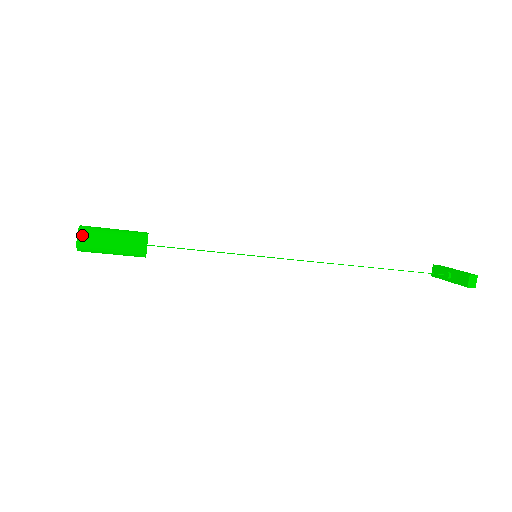
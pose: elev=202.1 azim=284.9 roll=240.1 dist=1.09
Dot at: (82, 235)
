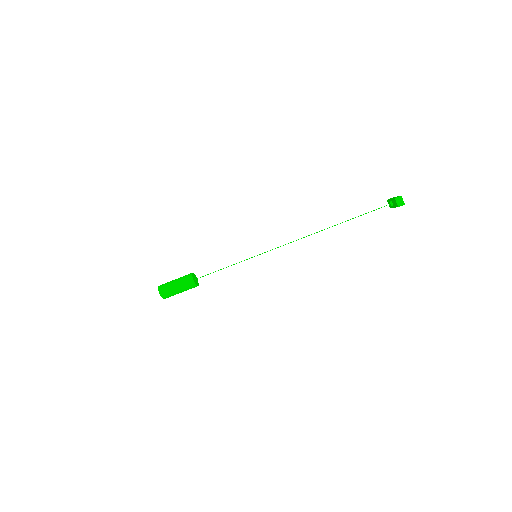
Dot at: (161, 290)
